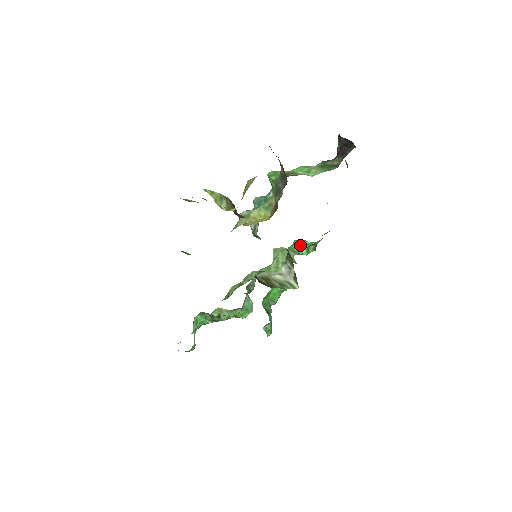
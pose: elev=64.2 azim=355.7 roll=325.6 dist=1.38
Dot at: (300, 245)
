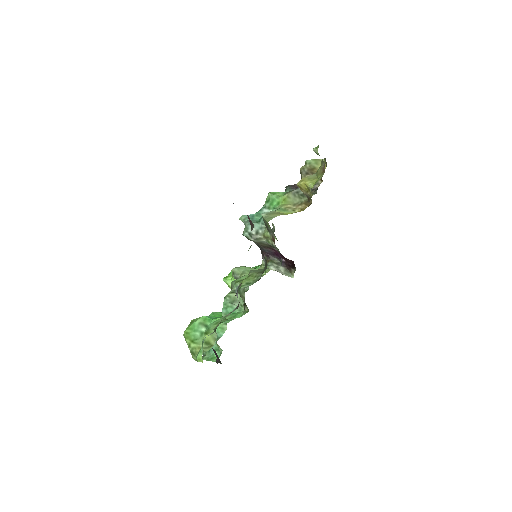
Dot at: occluded
